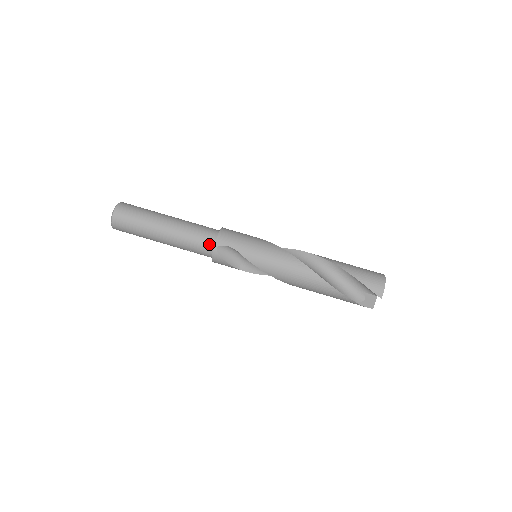
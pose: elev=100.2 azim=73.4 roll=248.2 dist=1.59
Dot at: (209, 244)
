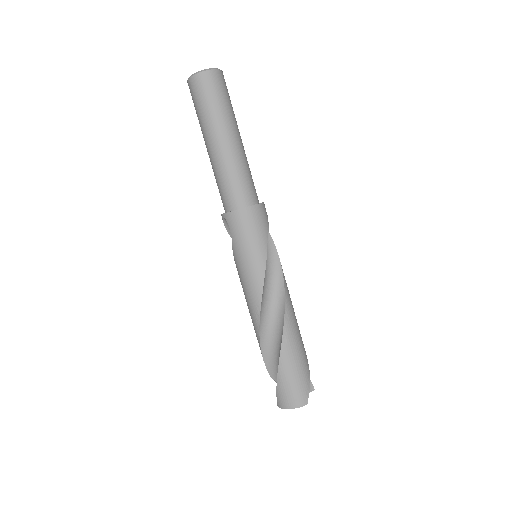
Dot at: (225, 205)
